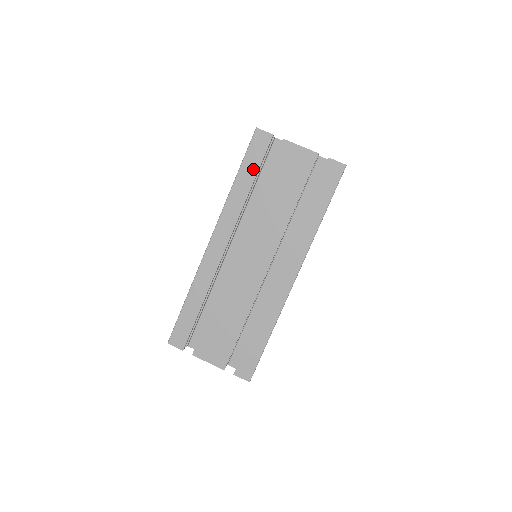
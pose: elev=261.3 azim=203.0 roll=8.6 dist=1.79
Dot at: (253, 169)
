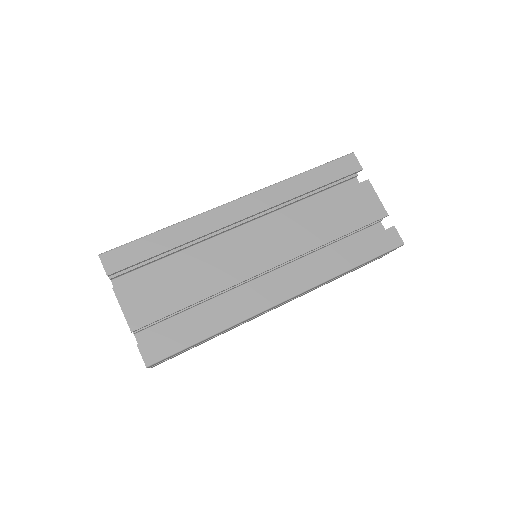
Dot at: (325, 179)
